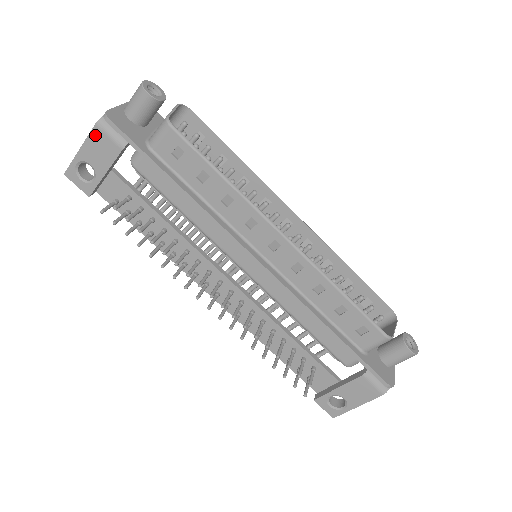
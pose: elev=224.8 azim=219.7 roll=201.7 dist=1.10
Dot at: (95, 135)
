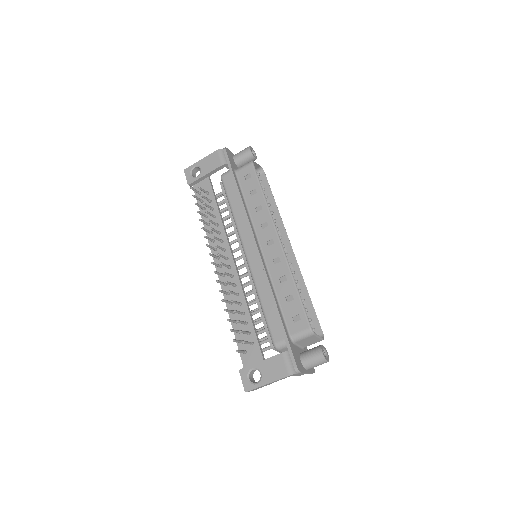
Dot at: (213, 155)
